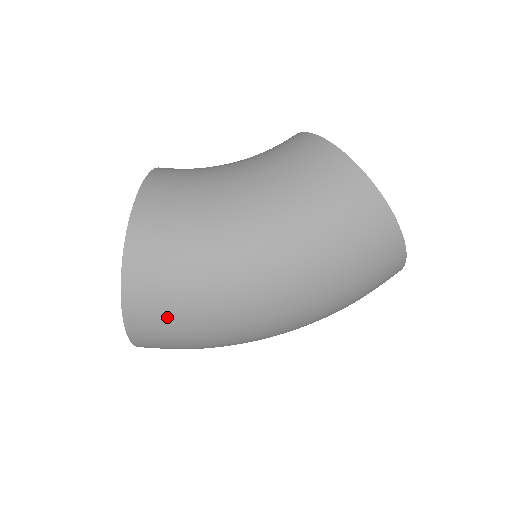
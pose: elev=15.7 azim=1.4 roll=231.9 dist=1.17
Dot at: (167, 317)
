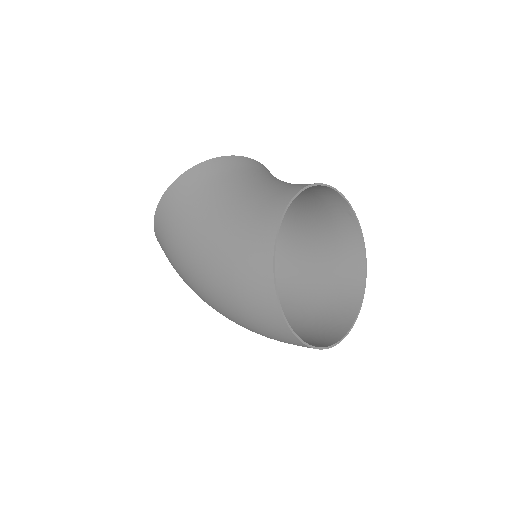
Dot at: (166, 255)
